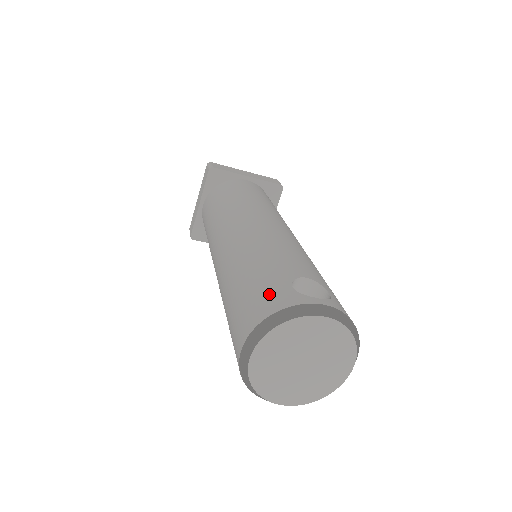
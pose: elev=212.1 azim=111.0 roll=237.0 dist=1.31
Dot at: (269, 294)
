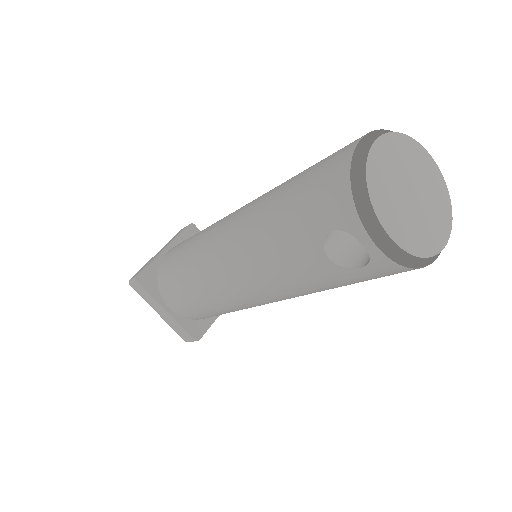
Dot at: (368, 146)
